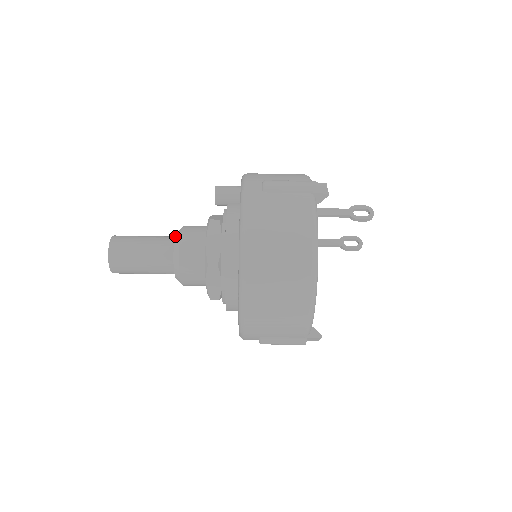
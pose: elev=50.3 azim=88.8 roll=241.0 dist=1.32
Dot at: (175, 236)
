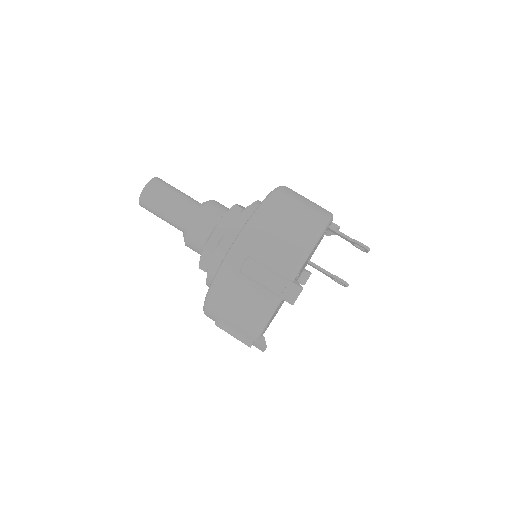
Dot at: occluded
